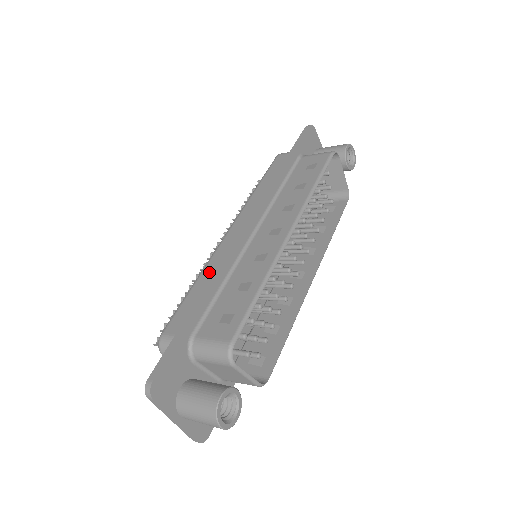
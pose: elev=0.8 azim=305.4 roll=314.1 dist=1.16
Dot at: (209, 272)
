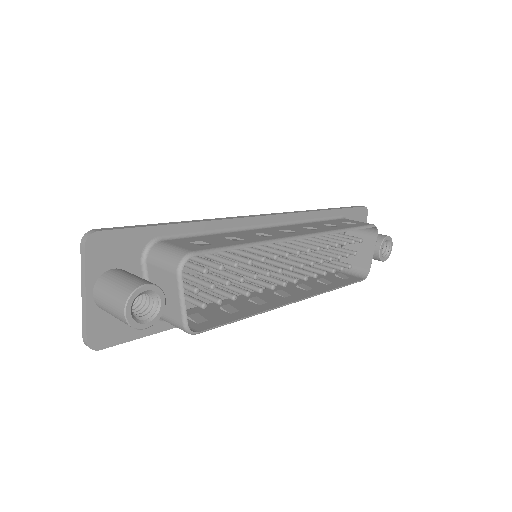
Dot at: occluded
